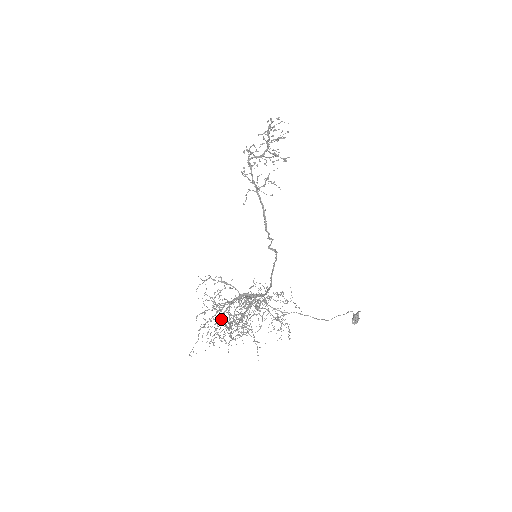
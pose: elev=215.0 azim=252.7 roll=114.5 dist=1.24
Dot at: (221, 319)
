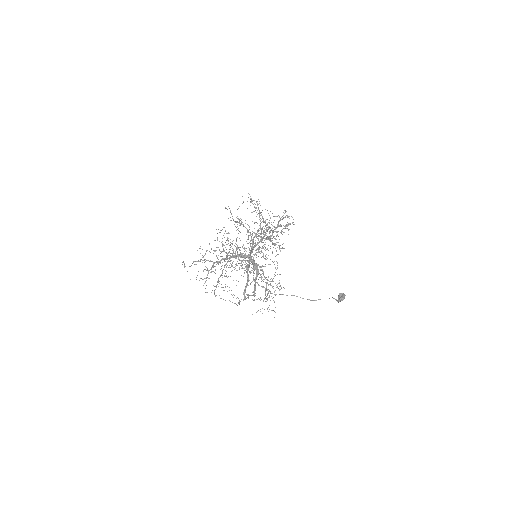
Dot at: (256, 201)
